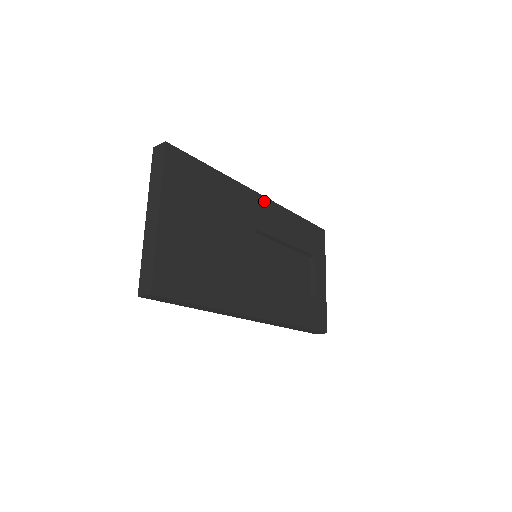
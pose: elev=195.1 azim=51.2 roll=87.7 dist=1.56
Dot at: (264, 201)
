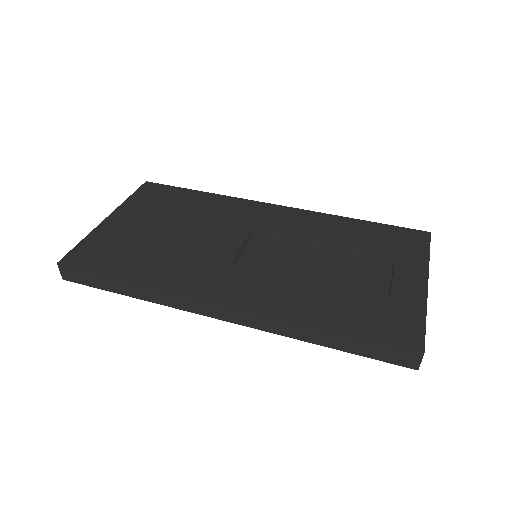
Dot at: (280, 209)
